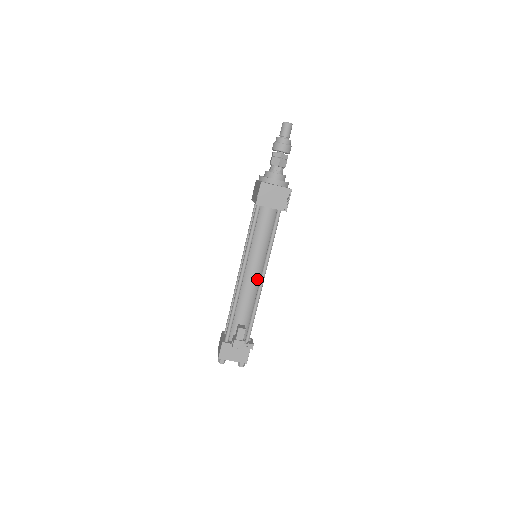
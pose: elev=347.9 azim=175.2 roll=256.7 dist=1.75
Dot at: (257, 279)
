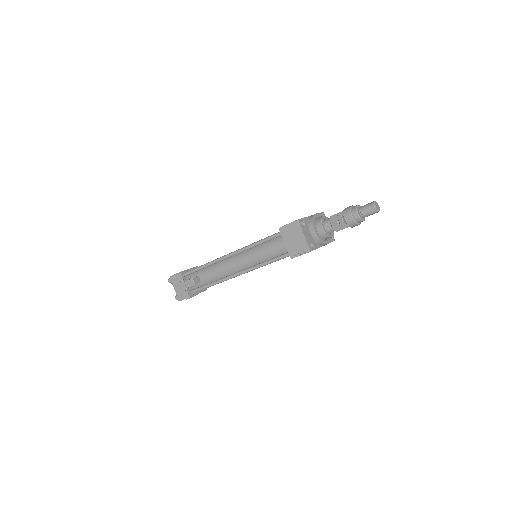
Dot at: (237, 269)
